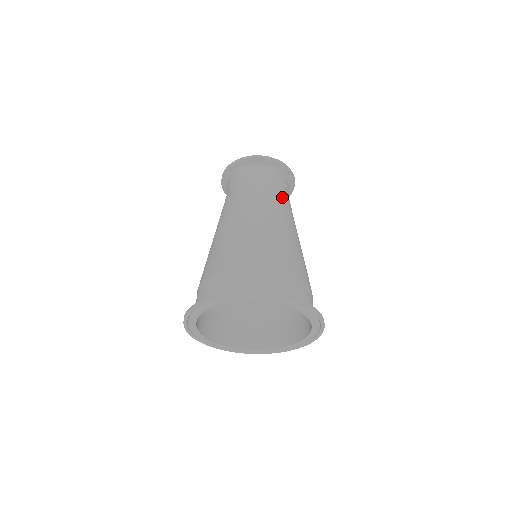
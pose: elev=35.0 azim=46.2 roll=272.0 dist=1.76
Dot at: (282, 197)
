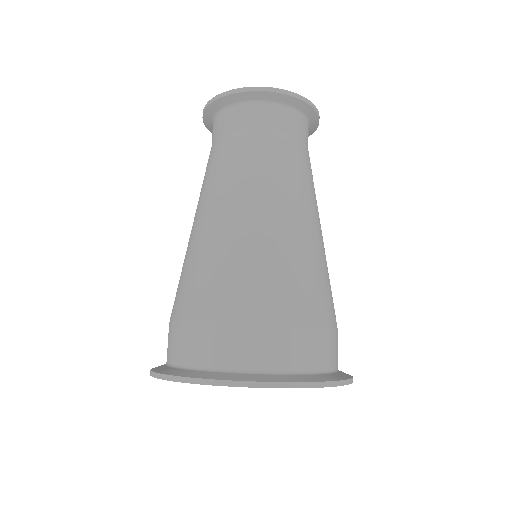
Dot at: (279, 159)
